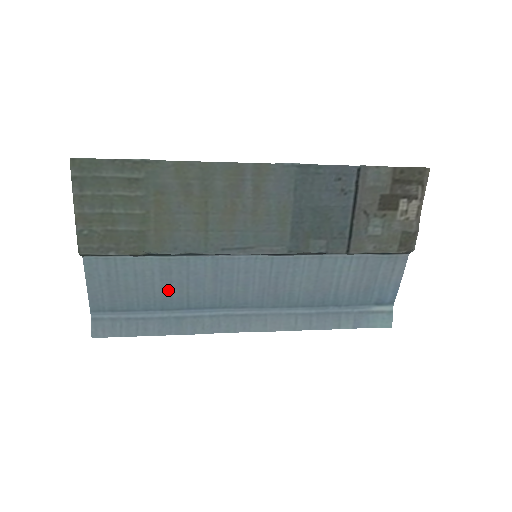
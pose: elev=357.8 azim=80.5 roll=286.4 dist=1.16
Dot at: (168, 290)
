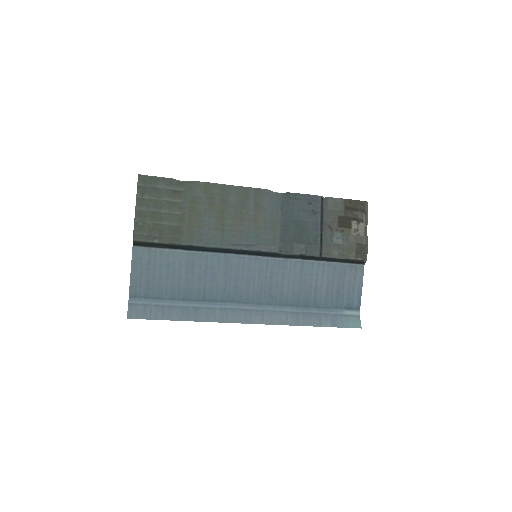
Dot at: (190, 282)
